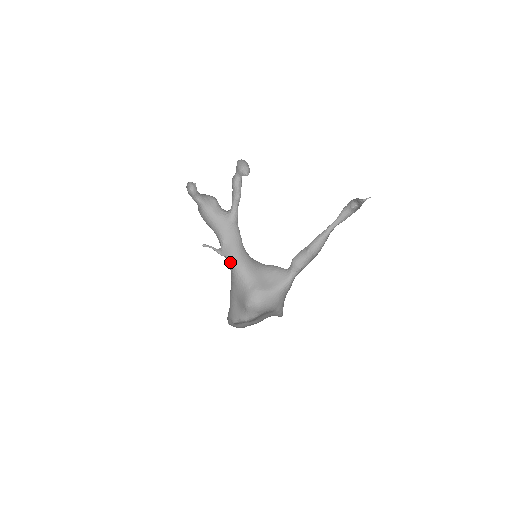
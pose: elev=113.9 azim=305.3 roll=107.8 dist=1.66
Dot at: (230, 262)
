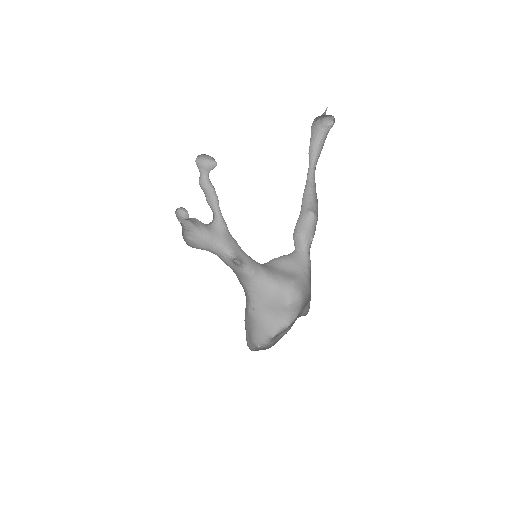
Dot at: (247, 269)
